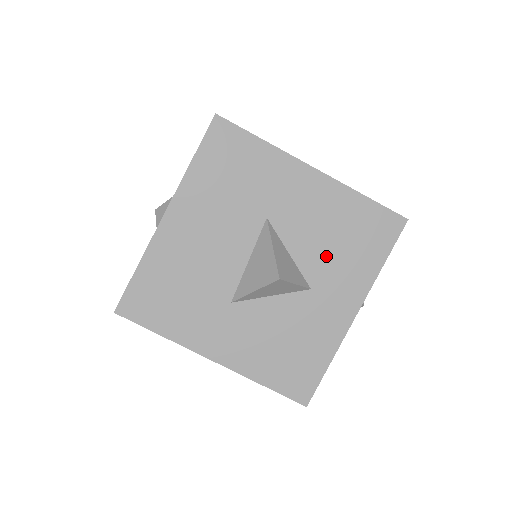
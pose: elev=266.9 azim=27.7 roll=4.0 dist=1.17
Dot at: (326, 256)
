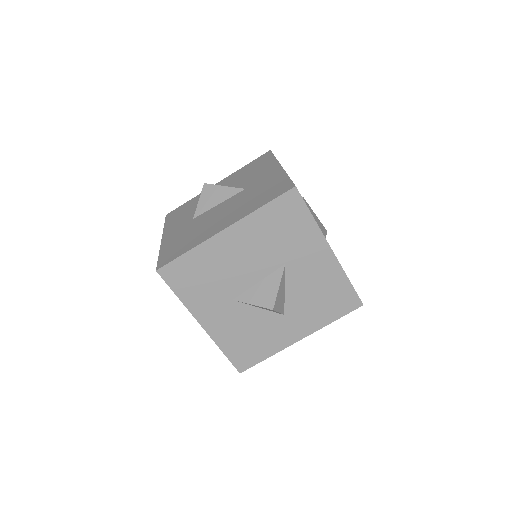
Dot at: (305, 302)
